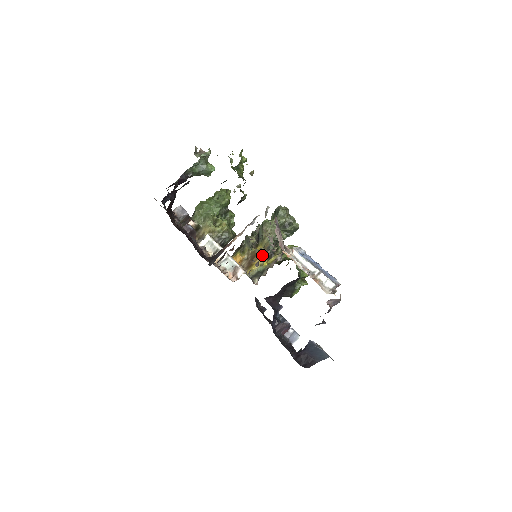
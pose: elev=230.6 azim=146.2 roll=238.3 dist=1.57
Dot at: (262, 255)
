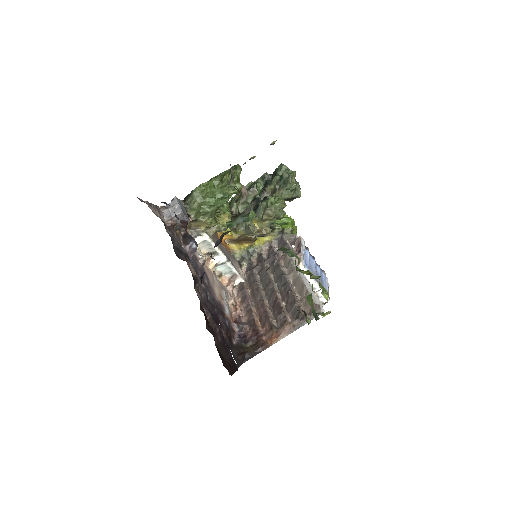
Dot at: (256, 237)
